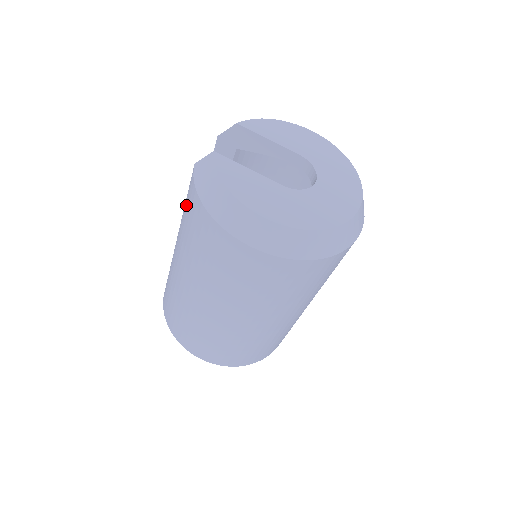
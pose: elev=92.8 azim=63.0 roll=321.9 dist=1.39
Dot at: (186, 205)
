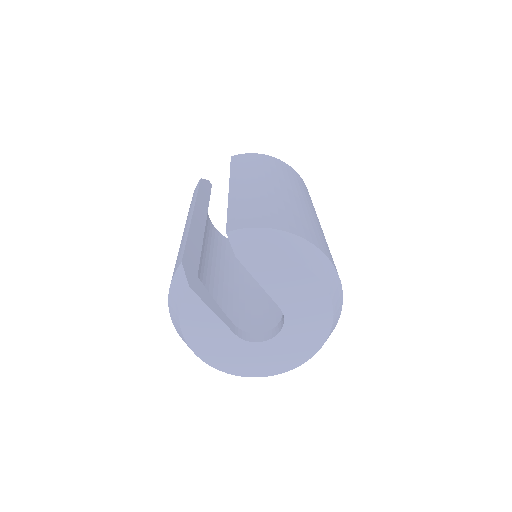
Dot at: (178, 255)
